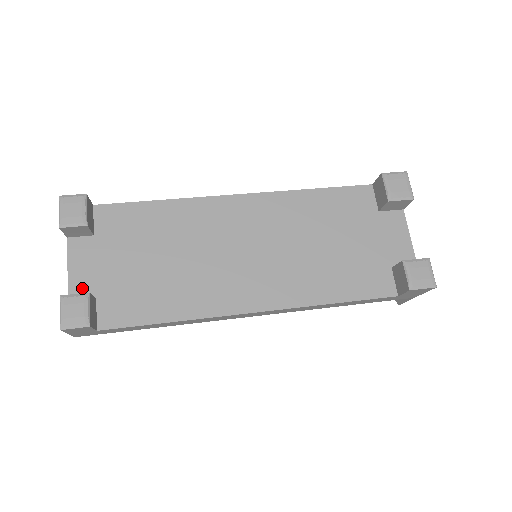
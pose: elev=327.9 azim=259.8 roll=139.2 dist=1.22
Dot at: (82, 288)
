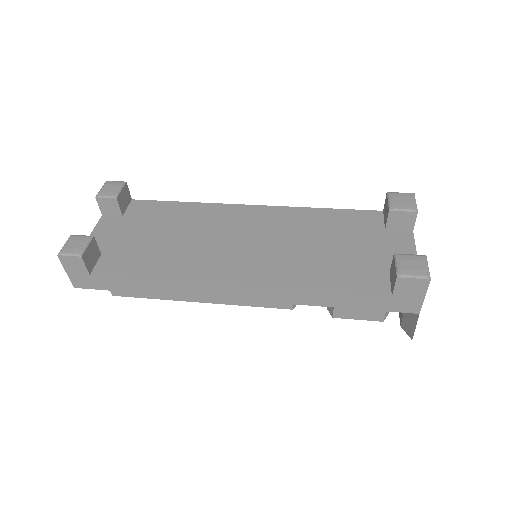
Dot at: occluded
